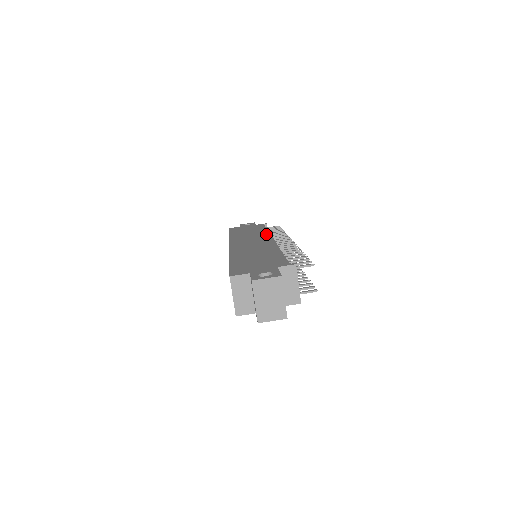
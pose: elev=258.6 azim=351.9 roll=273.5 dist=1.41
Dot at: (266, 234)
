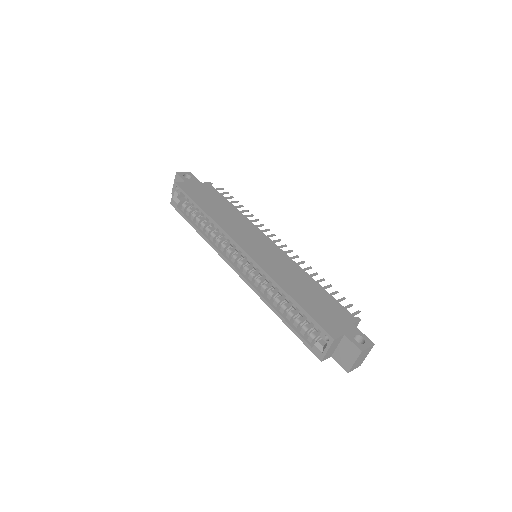
Dot at: (252, 225)
